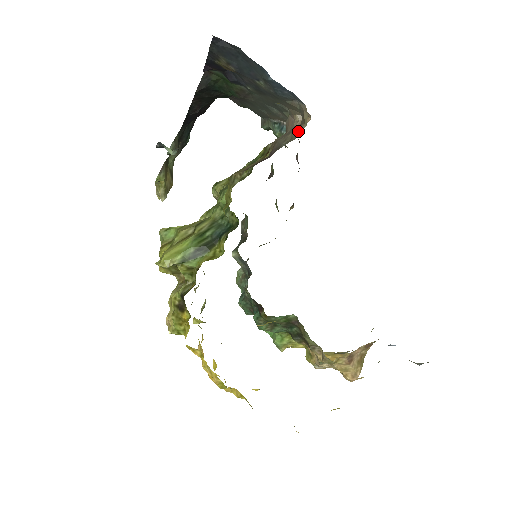
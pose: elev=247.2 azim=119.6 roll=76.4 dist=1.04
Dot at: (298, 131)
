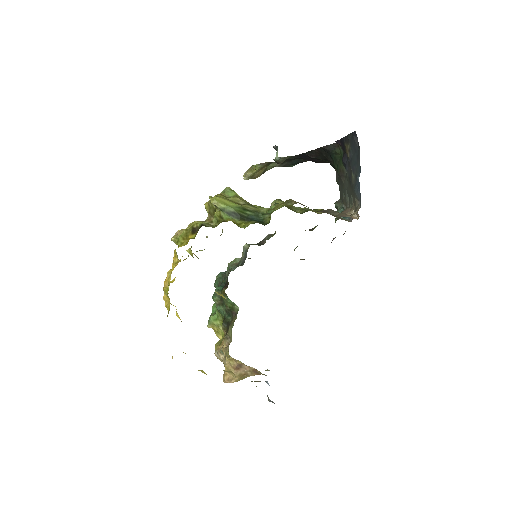
Dot at: (344, 215)
